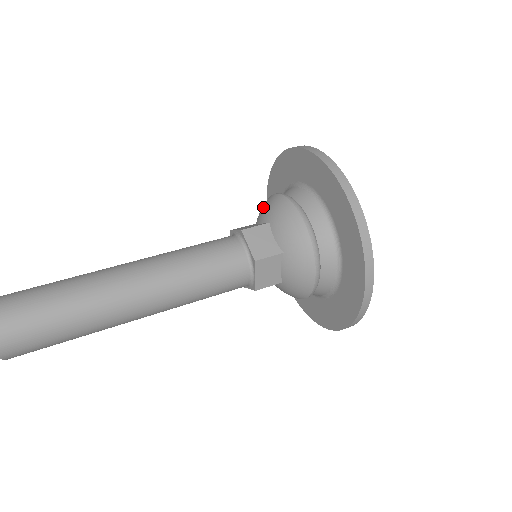
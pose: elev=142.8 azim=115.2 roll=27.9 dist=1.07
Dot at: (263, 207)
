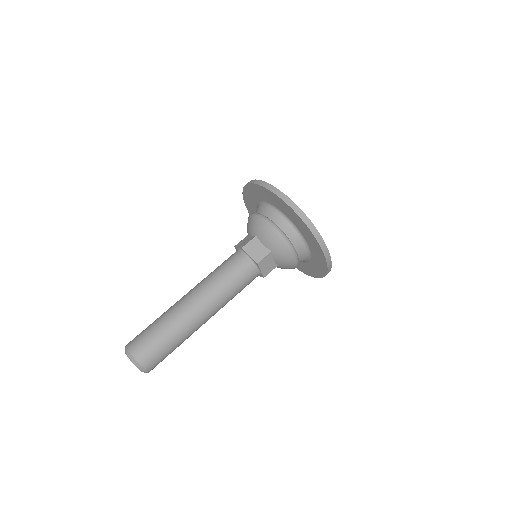
Dot at: (248, 224)
